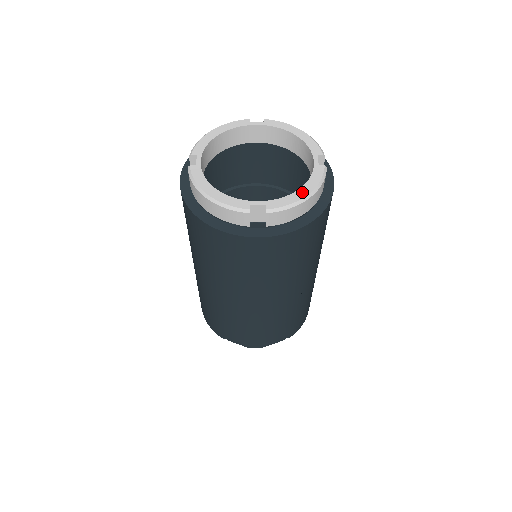
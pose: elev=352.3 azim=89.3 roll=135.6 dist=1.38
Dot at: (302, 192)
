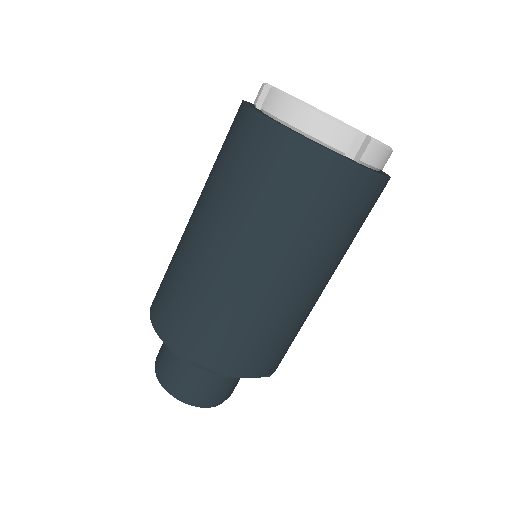
Dot at: occluded
